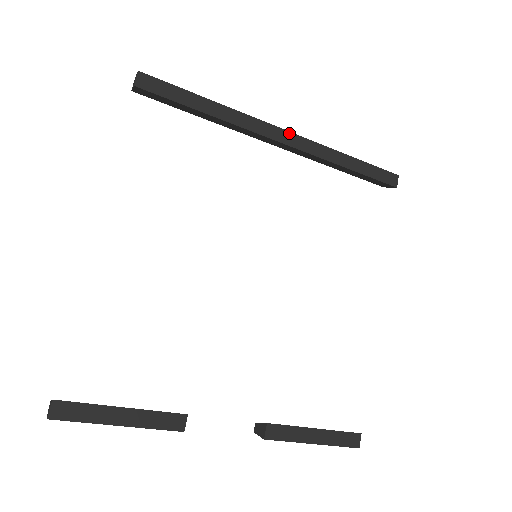
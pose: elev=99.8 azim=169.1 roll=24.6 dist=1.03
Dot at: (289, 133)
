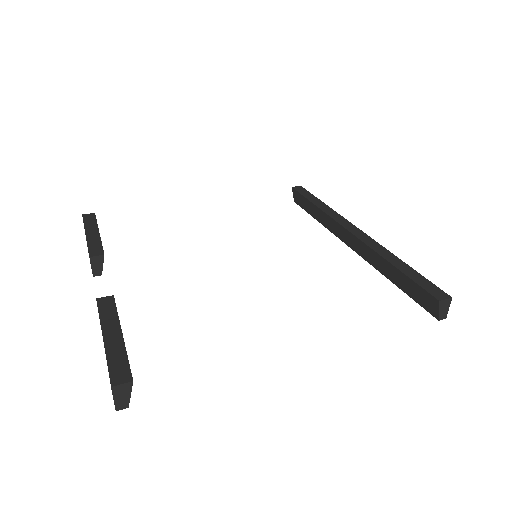
Dot at: (361, 231)
